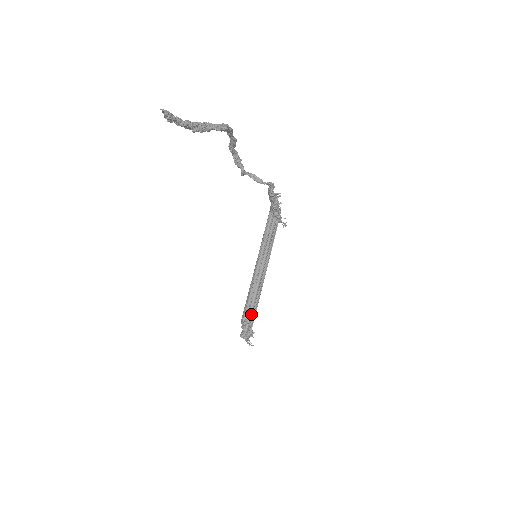
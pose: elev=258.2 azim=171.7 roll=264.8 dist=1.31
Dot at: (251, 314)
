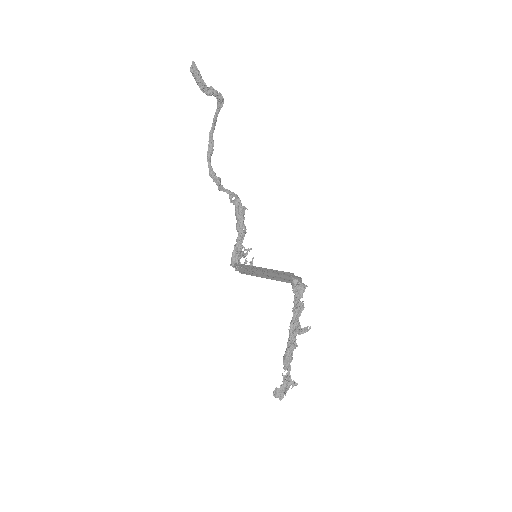
Dot at: occluded
